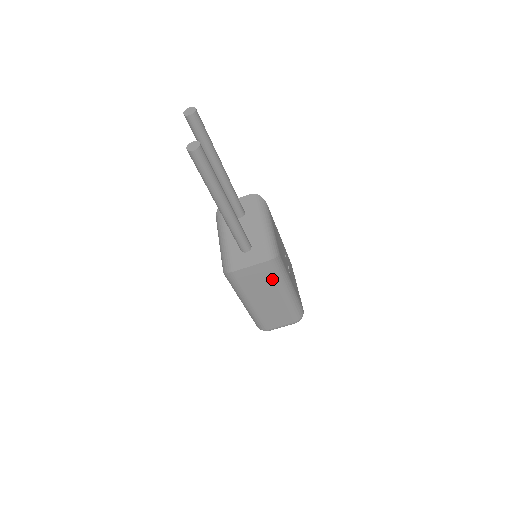
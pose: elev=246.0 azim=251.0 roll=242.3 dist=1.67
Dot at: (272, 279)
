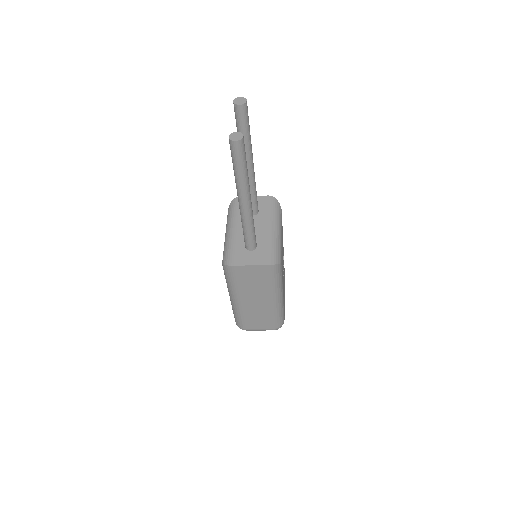
Dot at: (267, 283)
